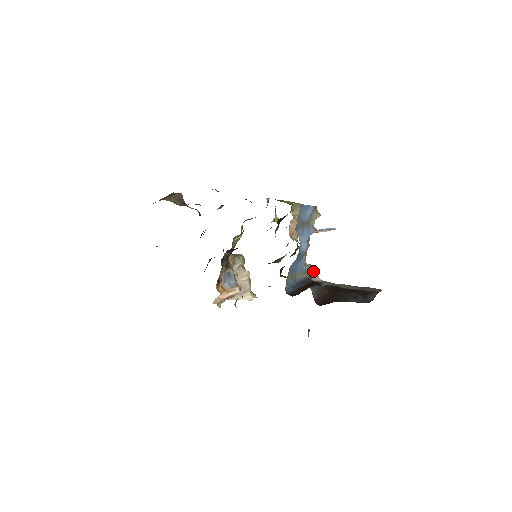
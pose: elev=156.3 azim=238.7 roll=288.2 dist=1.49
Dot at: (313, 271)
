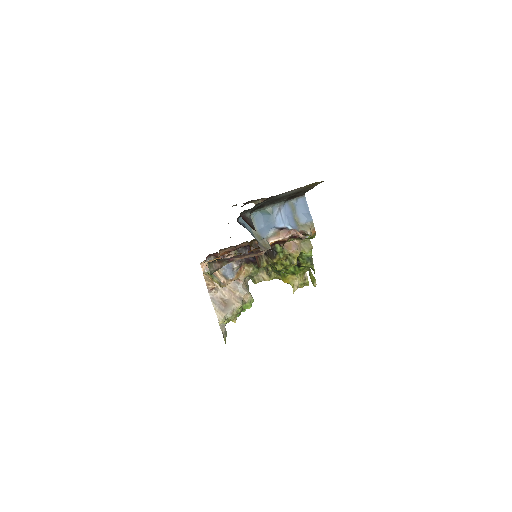
Dot at: (266, 247)
